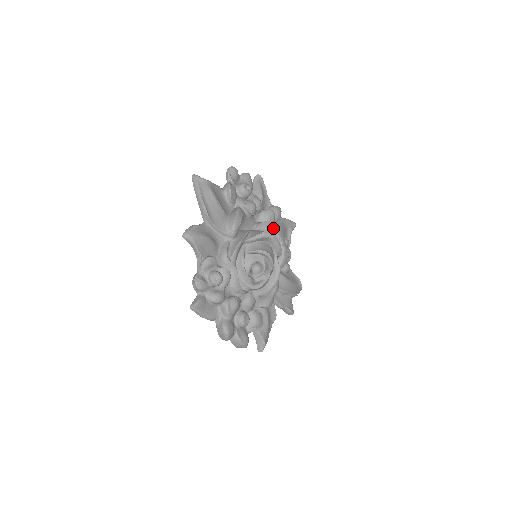
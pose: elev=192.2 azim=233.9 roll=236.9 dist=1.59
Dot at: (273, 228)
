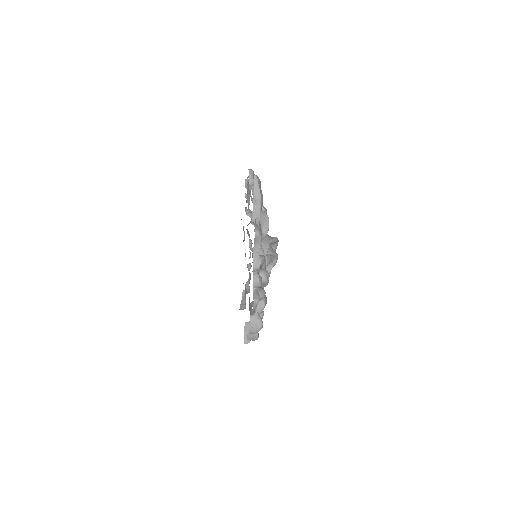
Dot at: occluded
